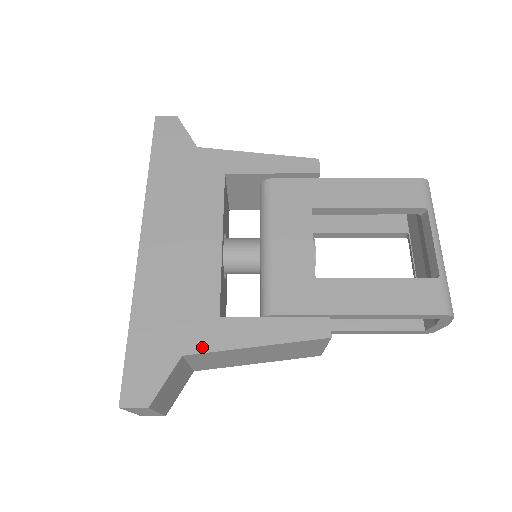
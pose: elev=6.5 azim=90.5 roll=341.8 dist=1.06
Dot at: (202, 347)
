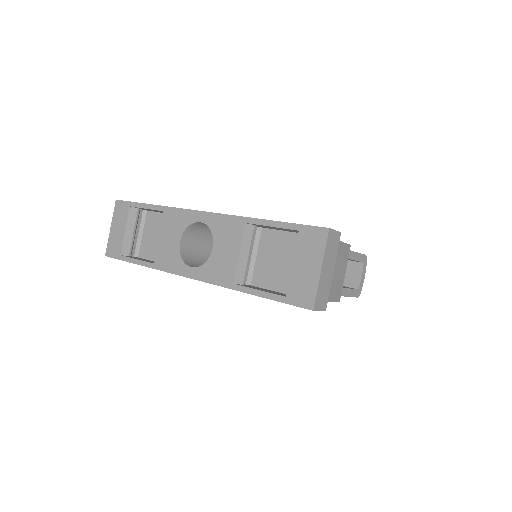
Dot at: occluded
